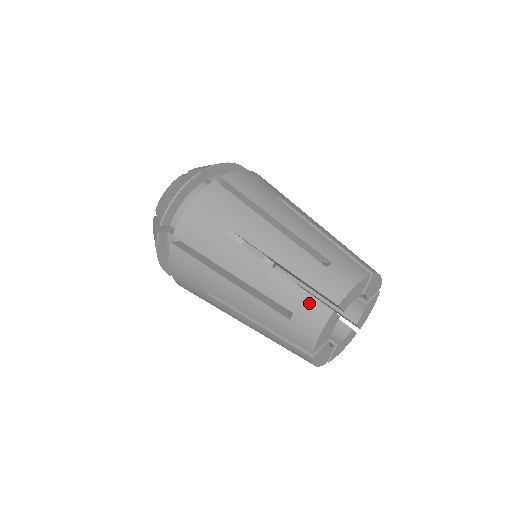
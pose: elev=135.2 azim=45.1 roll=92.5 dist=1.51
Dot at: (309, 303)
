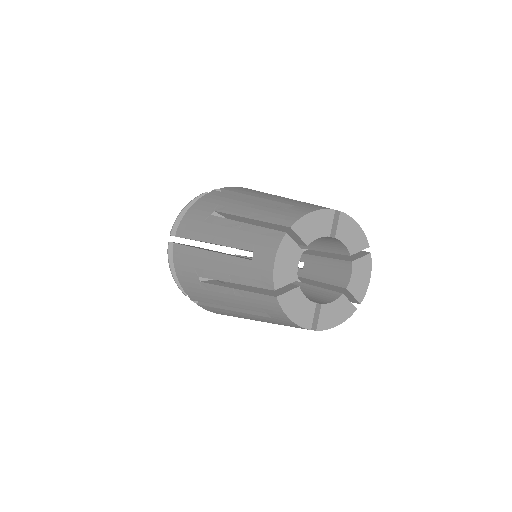
Dot at: (314, 205)
